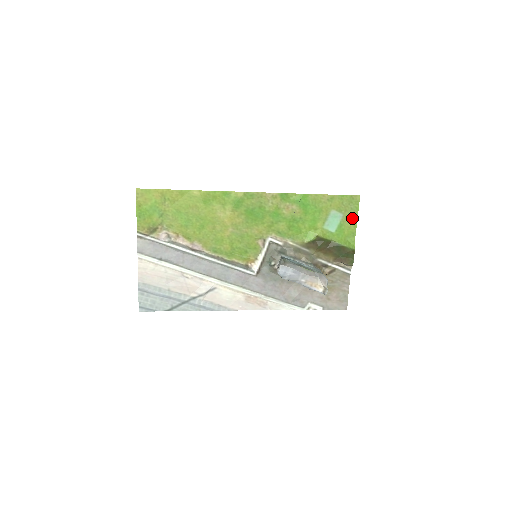
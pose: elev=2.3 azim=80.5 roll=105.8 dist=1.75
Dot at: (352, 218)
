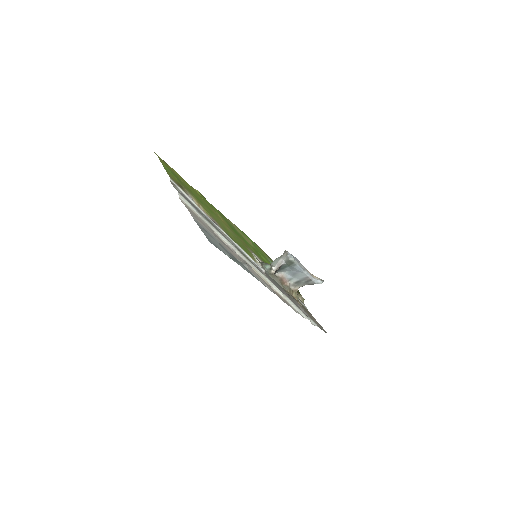
Dot at: occluded
